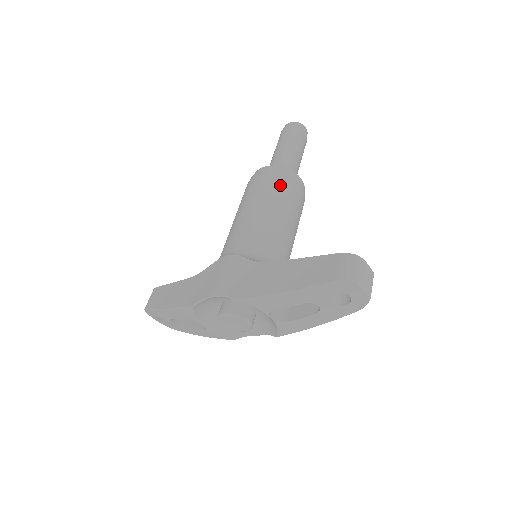
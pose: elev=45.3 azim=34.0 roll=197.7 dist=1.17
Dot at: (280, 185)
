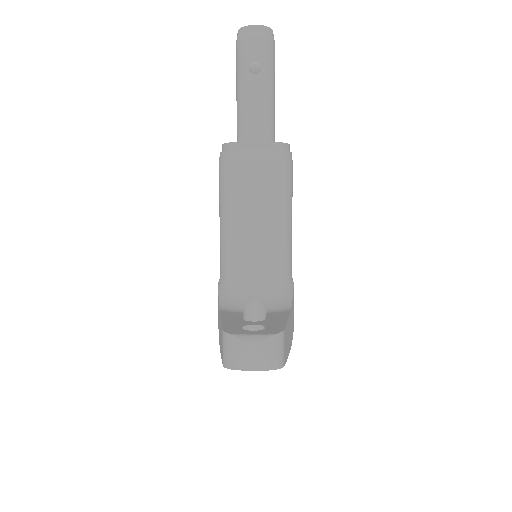
Dot at: (229, 178)
